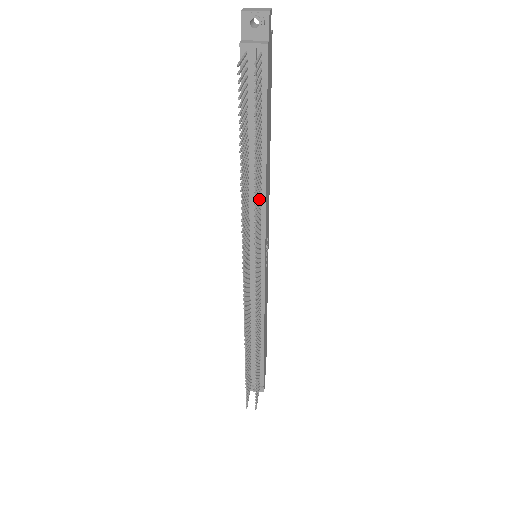
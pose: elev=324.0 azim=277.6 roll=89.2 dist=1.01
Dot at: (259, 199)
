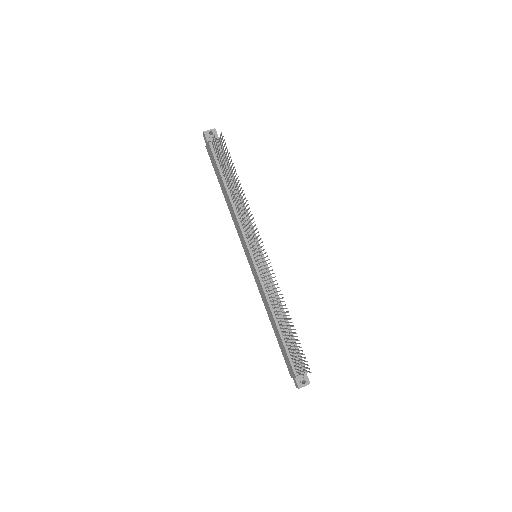
Dot at: (245, 208)
